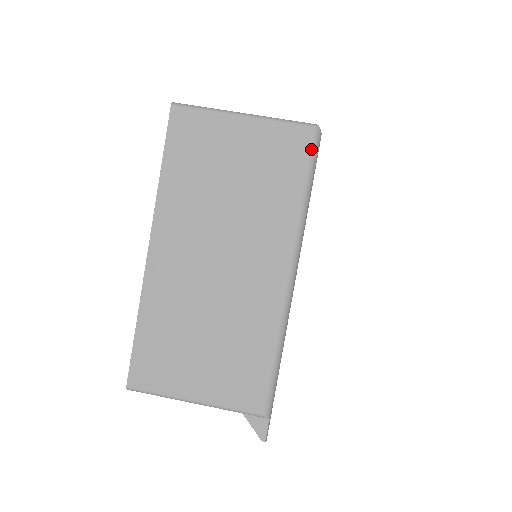
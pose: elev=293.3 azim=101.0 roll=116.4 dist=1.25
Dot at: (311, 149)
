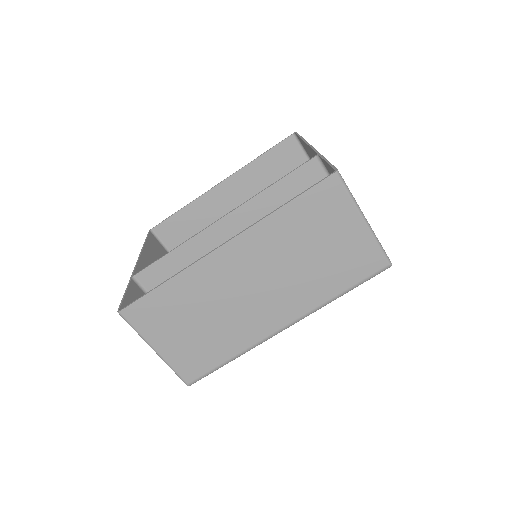
Dot at: occluded
